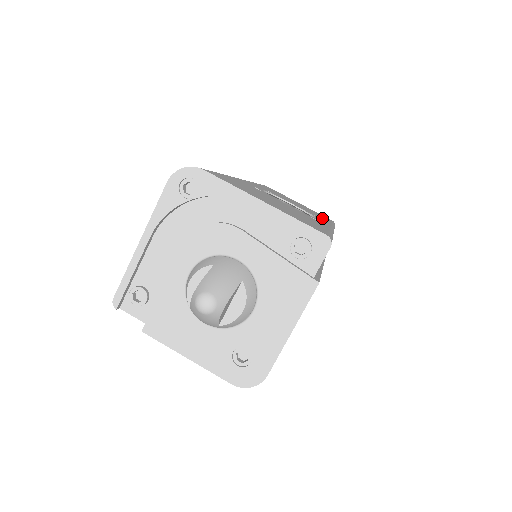
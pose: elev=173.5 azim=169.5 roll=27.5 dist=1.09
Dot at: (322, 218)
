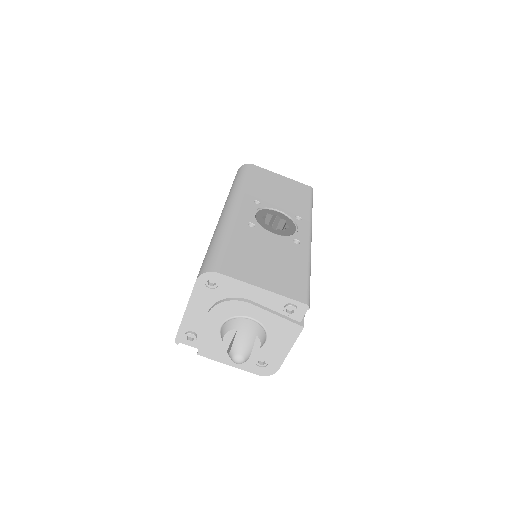
Dot at: (302, 209)
